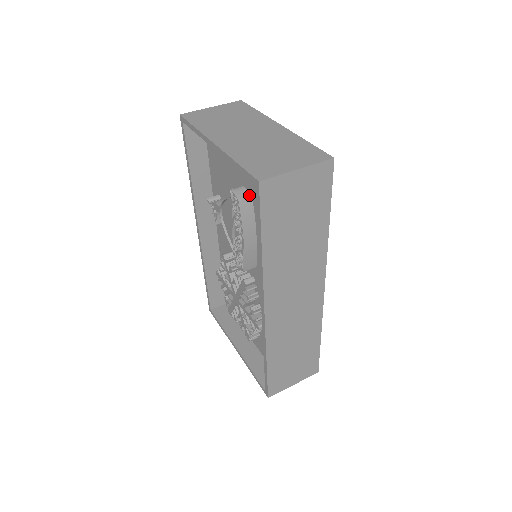
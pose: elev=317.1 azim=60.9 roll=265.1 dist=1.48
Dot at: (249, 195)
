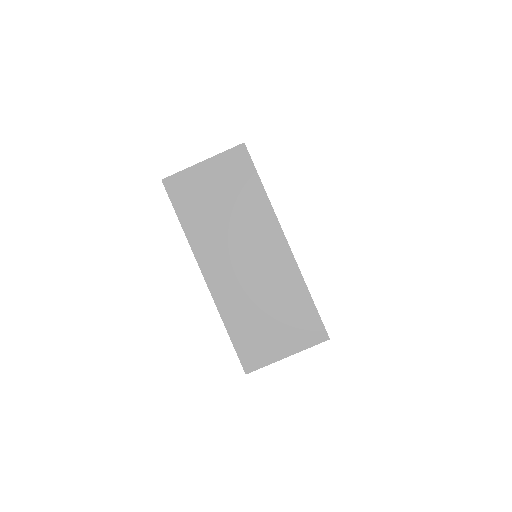
Dot at: occluded
